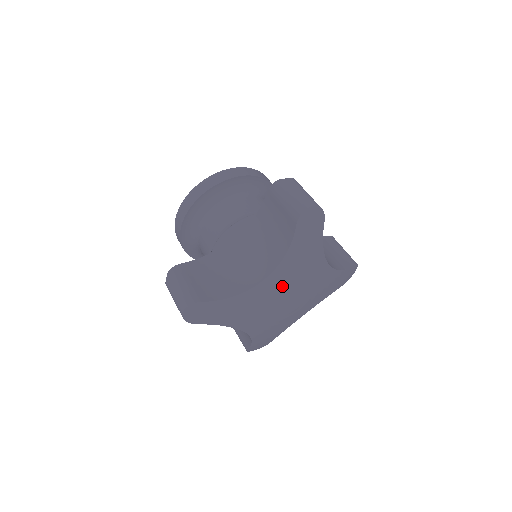
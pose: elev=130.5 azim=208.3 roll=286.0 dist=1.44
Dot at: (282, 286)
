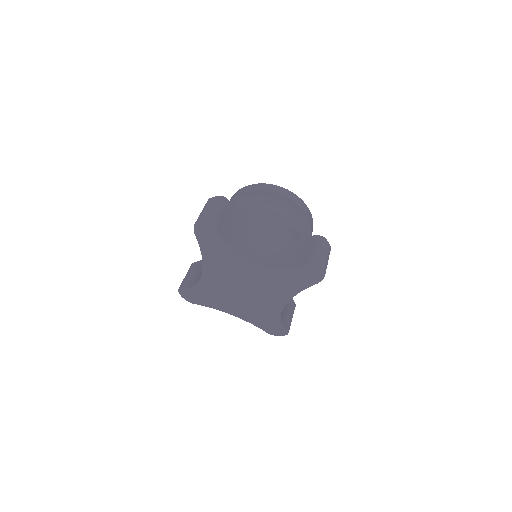
Dot at: (254, 281)
